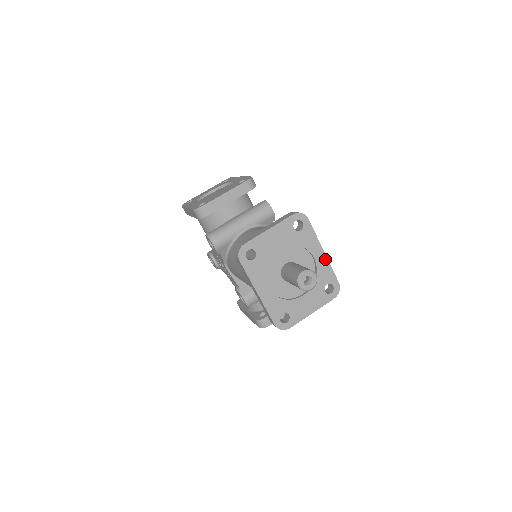
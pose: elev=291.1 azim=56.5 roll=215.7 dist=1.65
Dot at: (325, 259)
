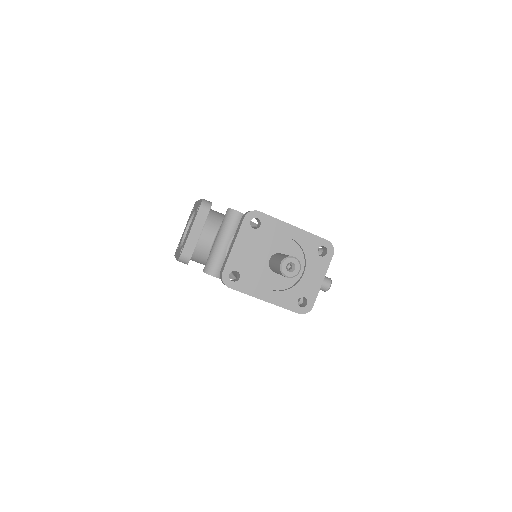
Dot at: (300, 231)
